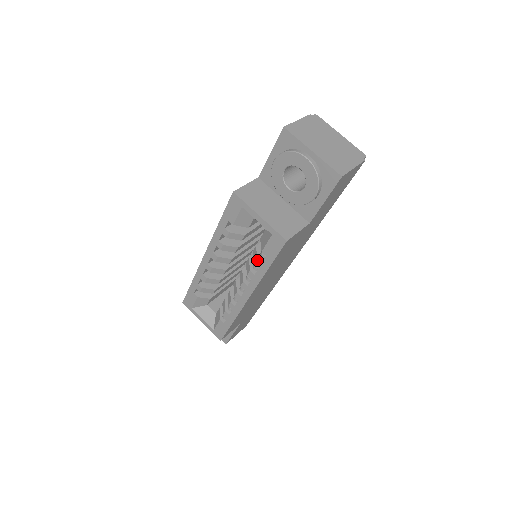
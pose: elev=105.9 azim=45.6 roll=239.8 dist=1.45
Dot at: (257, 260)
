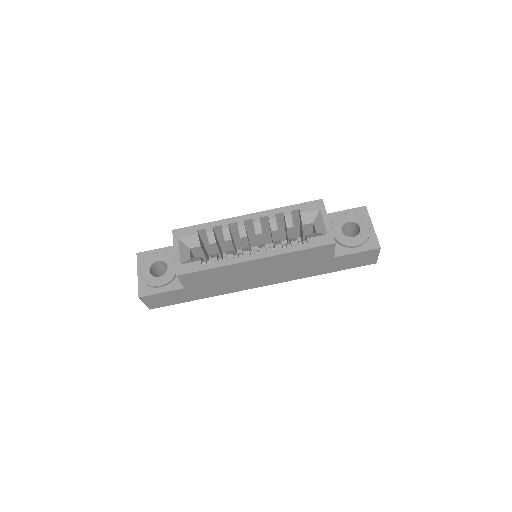
Dot at: (297, 241)
